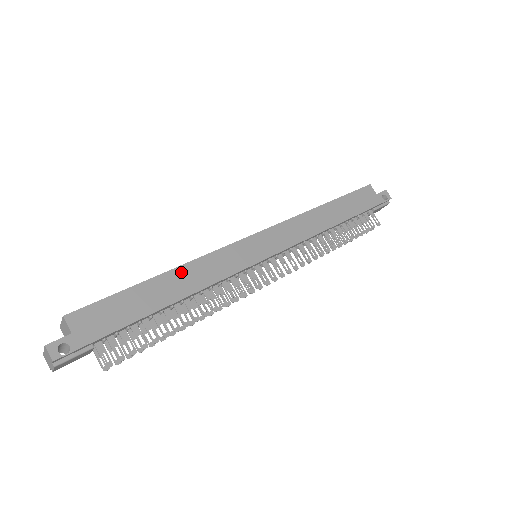
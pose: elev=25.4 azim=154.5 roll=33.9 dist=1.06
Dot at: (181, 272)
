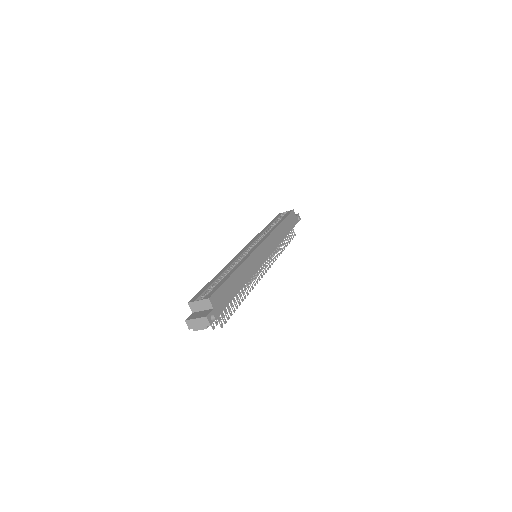
Dot at: (241, 269)
